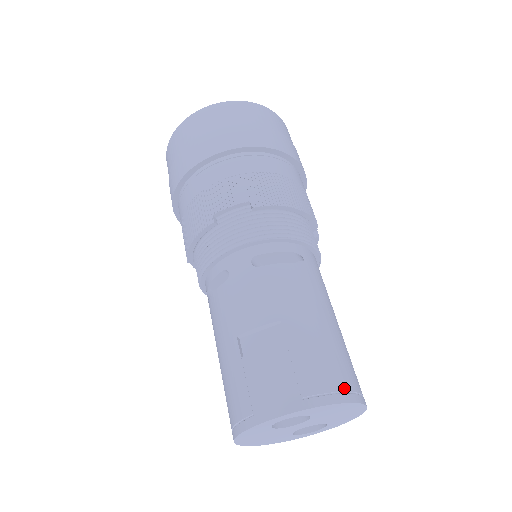
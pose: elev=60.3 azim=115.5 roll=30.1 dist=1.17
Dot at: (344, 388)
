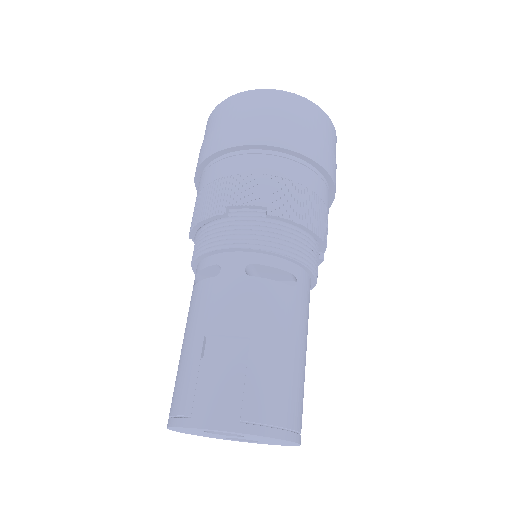
Dot at: (284, 424)
